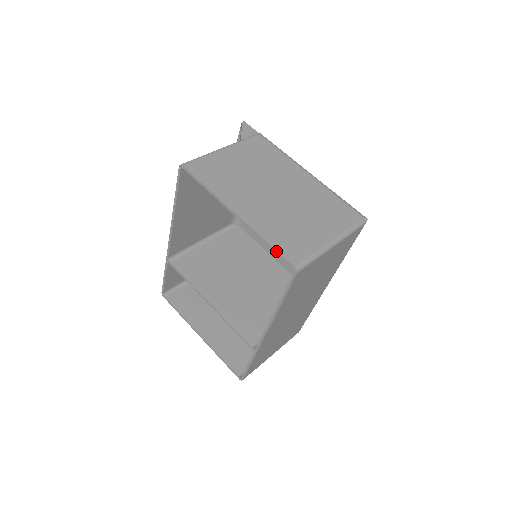
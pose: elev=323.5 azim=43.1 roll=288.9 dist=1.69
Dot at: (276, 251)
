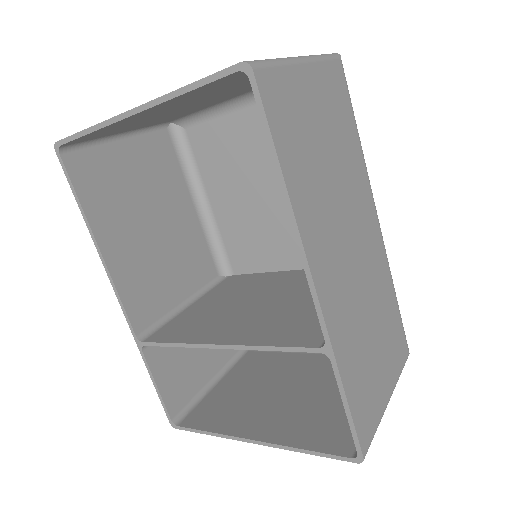
Dot at: (205, 79)
